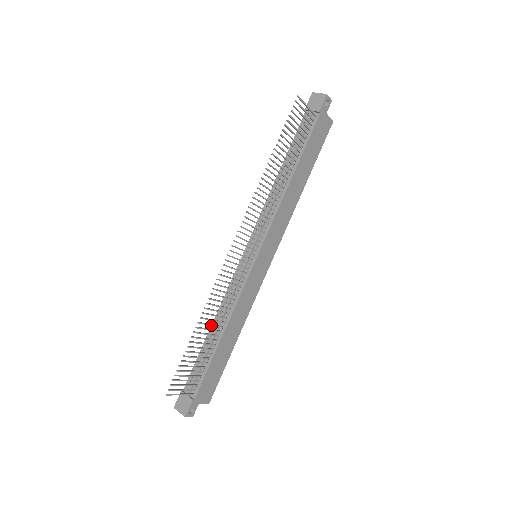
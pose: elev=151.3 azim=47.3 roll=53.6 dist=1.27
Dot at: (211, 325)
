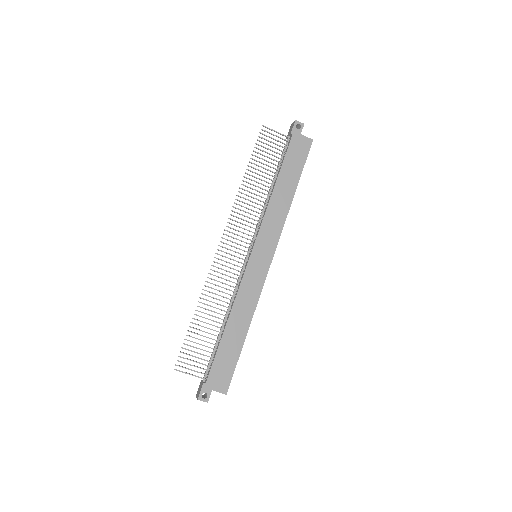
Dot at: occluded
